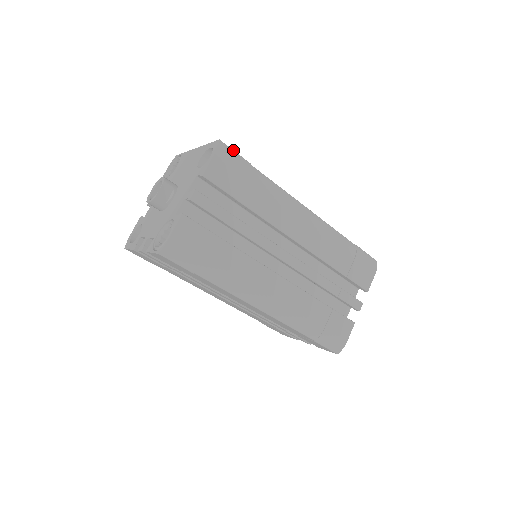
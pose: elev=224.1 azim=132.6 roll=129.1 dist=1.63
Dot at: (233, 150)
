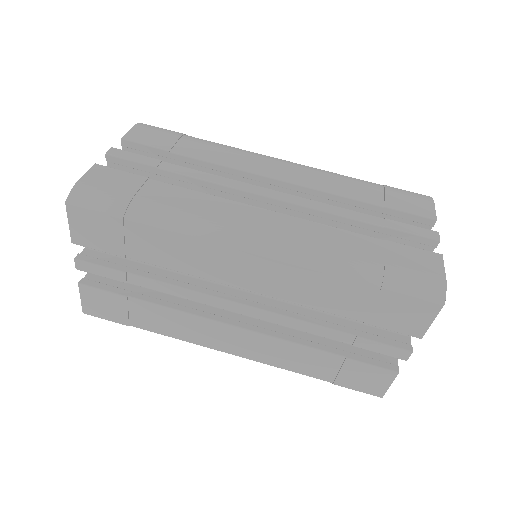
Dot at: occluded
